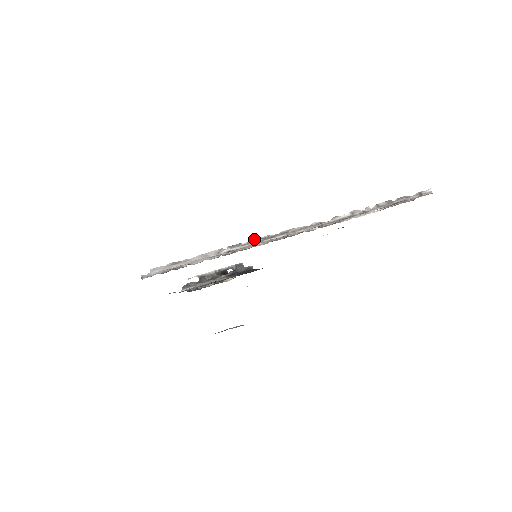
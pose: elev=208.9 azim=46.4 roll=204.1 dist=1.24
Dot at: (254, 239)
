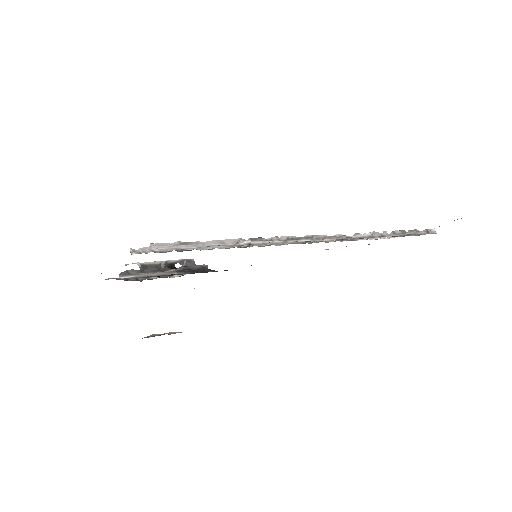
Dot at: (277, 236)
